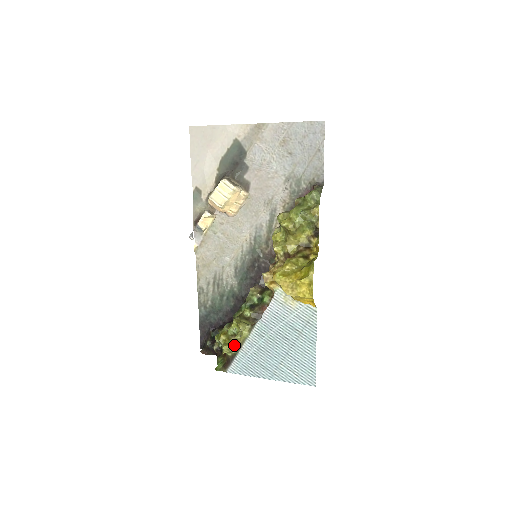
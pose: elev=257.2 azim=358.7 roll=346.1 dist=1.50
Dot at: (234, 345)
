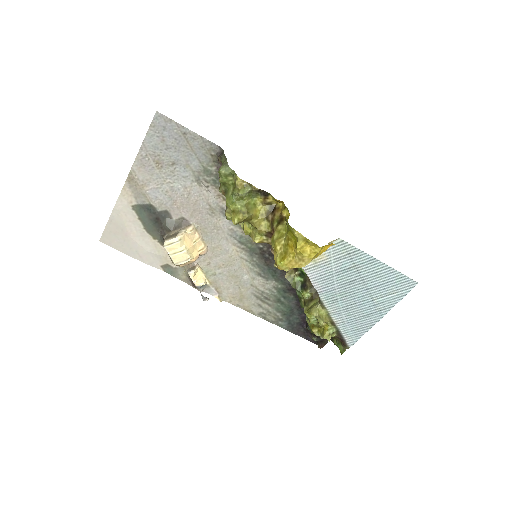
Dot at: (328, 327)
